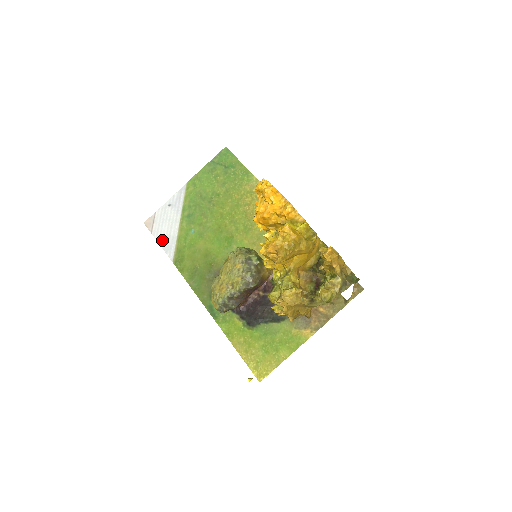
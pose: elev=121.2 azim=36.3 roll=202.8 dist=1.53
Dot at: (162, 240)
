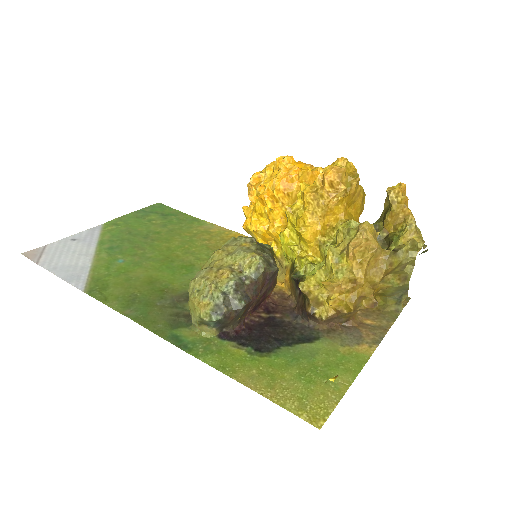
Dot at: (60, 270)
